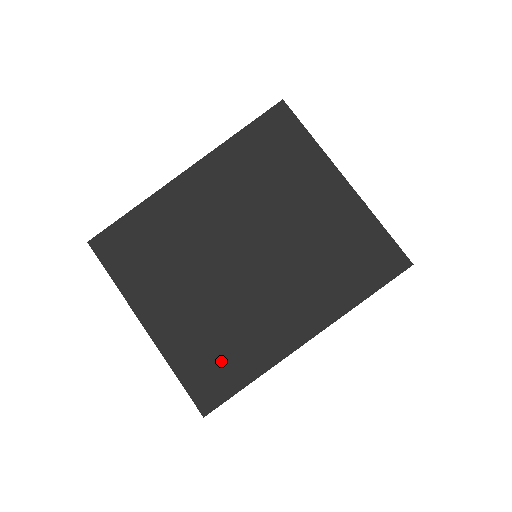
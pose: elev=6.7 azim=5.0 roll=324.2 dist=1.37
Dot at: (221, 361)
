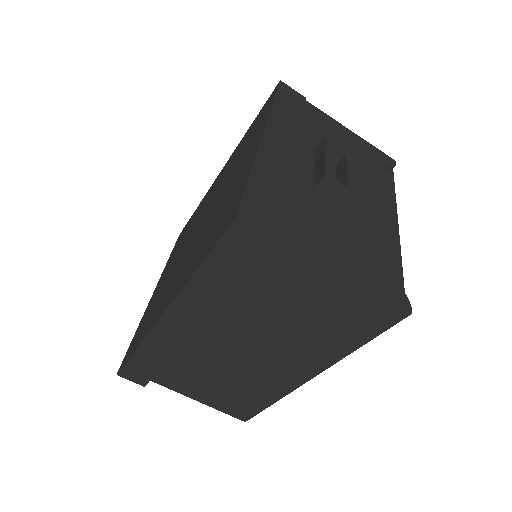
Dot at: (143, 327)
